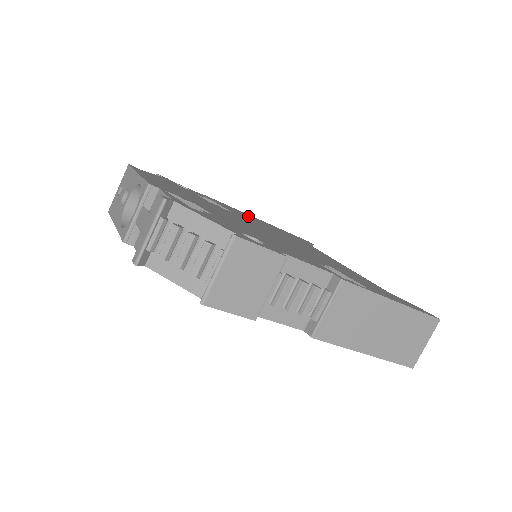
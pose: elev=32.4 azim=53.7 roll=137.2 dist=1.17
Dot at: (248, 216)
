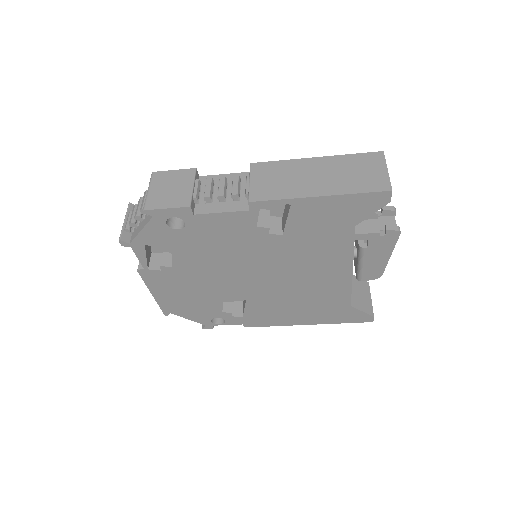
Dot at: occluded
